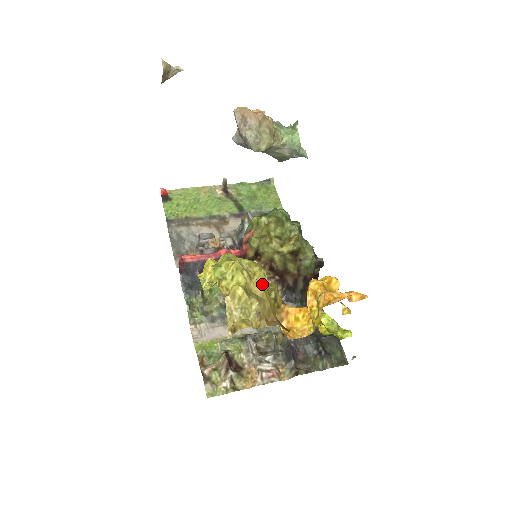
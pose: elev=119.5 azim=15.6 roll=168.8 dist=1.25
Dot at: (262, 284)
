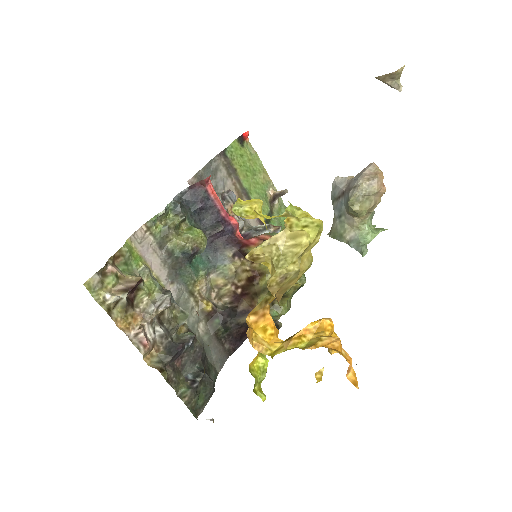
Dot at: occluded
